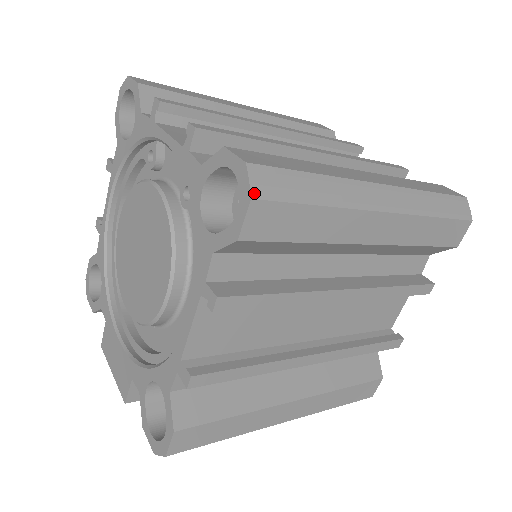
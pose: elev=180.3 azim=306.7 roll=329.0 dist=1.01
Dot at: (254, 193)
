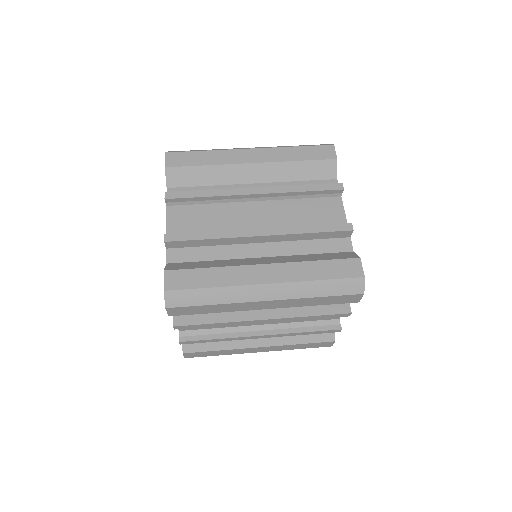
Dot at: (167, 305)
